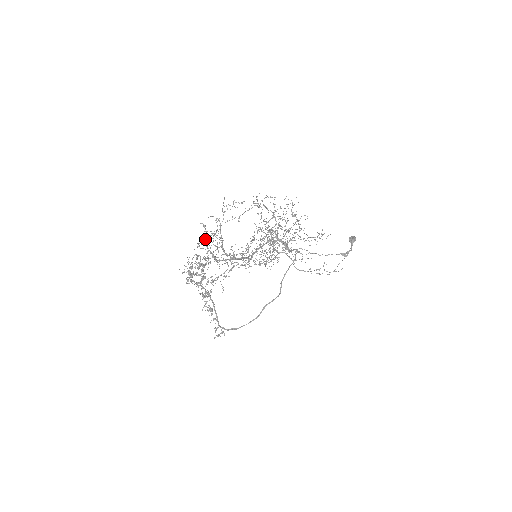
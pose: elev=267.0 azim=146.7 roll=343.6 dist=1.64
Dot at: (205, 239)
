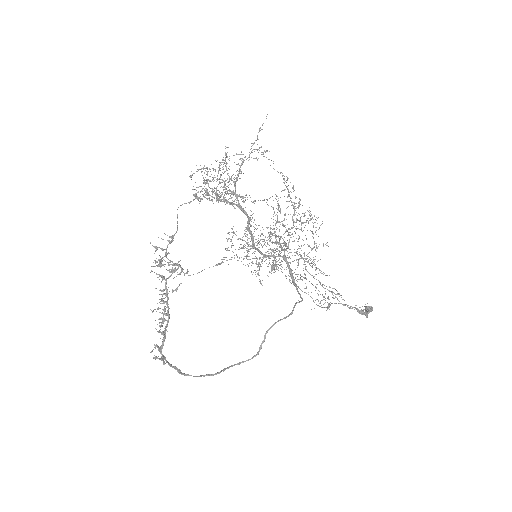
Dot at: occluded
